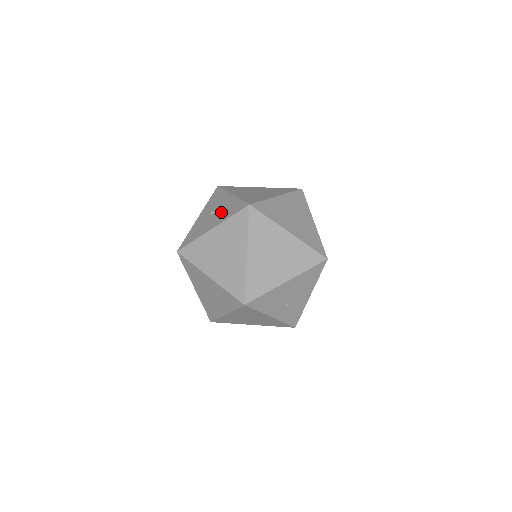
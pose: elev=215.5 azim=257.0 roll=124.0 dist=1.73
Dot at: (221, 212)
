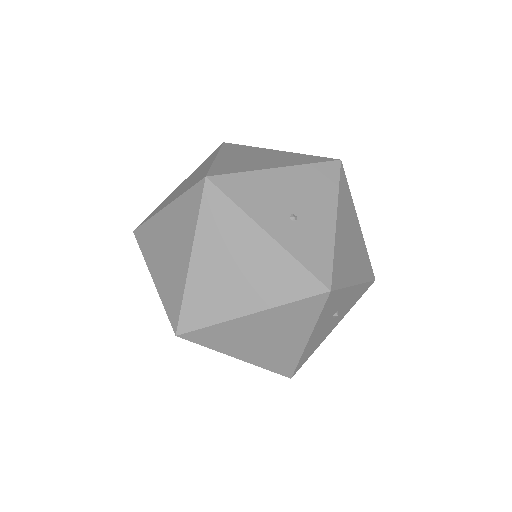
Dot at: occluded
